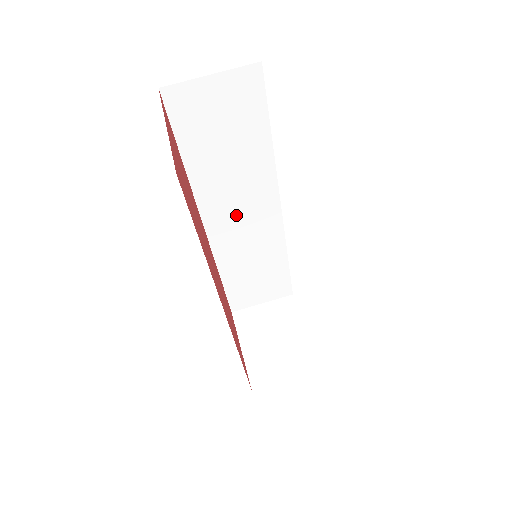
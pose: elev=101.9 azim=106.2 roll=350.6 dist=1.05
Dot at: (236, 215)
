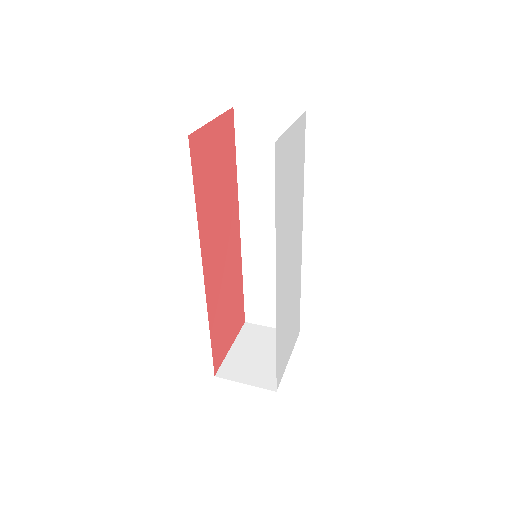
Dot at: (266, 229)
